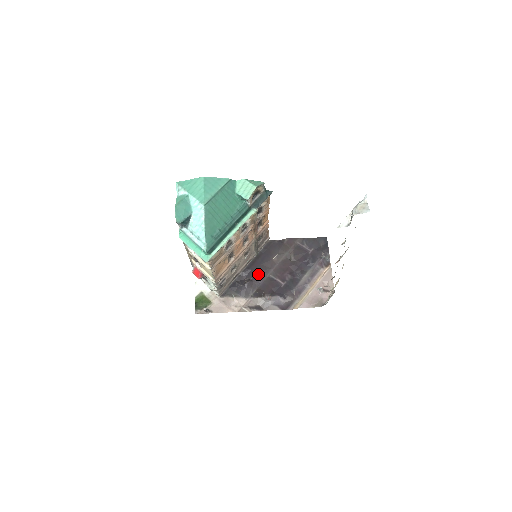
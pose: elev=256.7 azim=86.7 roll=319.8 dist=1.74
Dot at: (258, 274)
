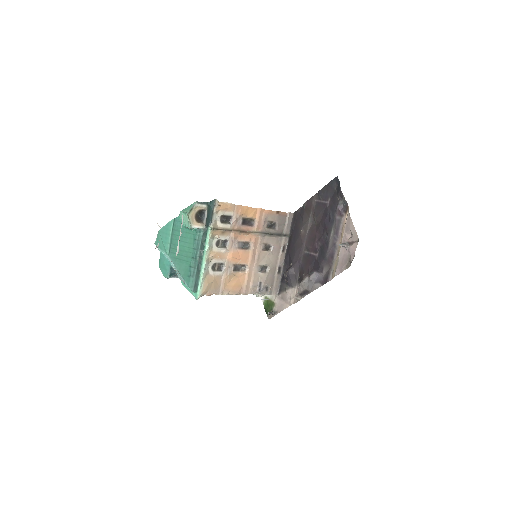
Dot at: (295, 257)
